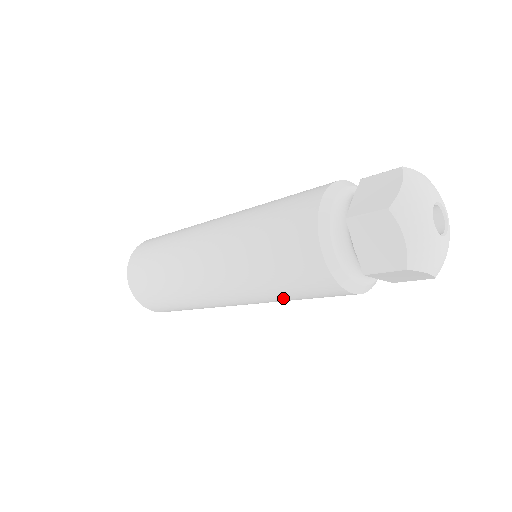
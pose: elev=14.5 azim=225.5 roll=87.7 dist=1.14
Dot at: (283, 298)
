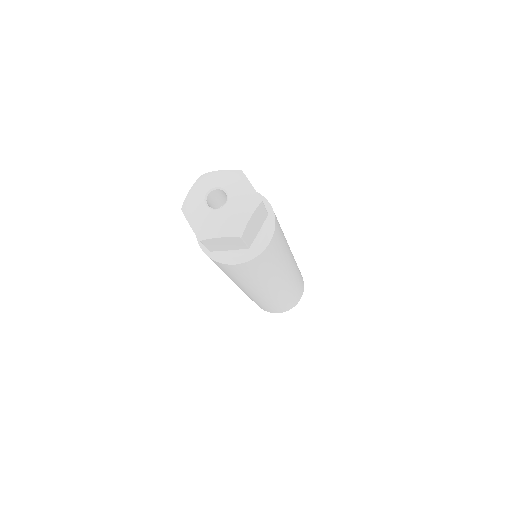
Dot at: (243, 280)
